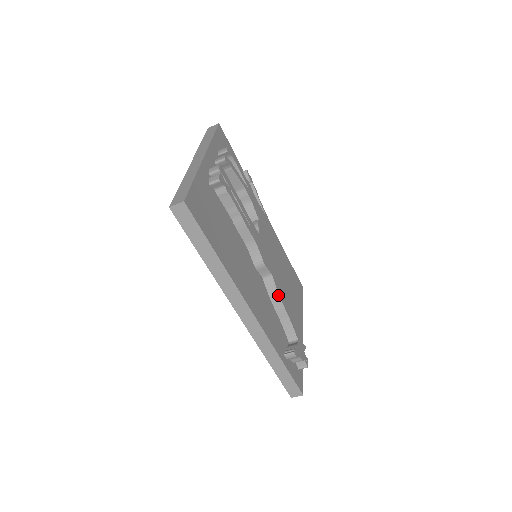
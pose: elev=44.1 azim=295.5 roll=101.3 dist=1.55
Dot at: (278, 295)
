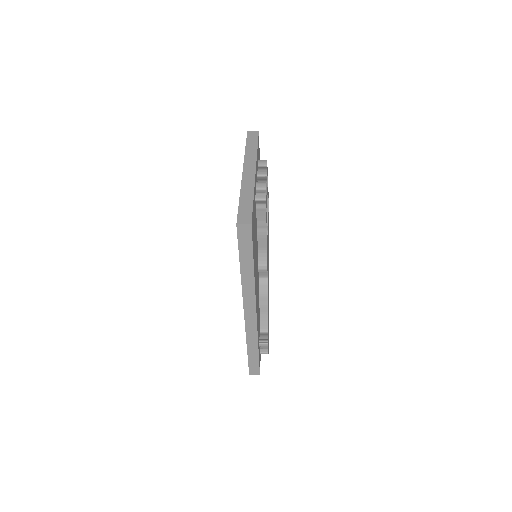
Dot at: (267, 295)
